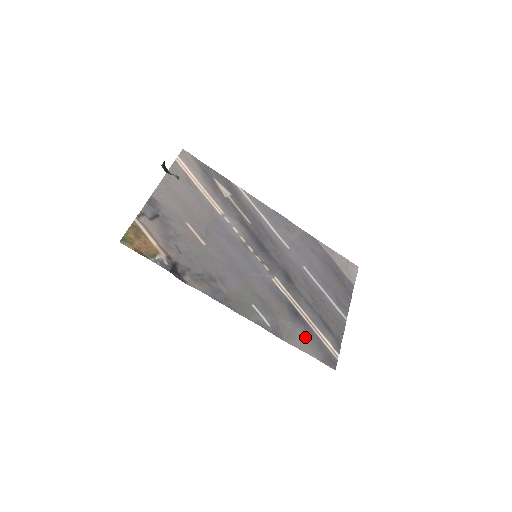
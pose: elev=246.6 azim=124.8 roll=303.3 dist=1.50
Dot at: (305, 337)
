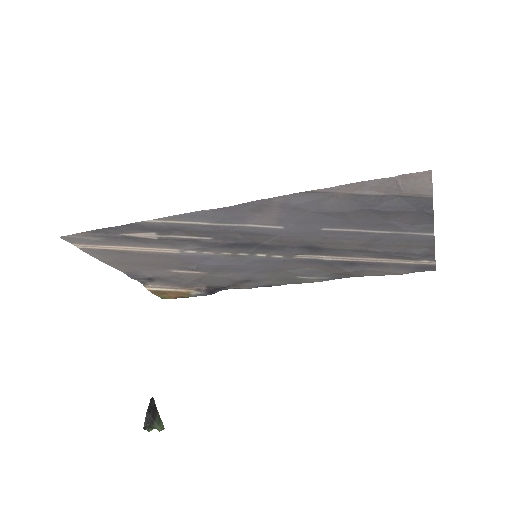
Dot at: (376, 270)
